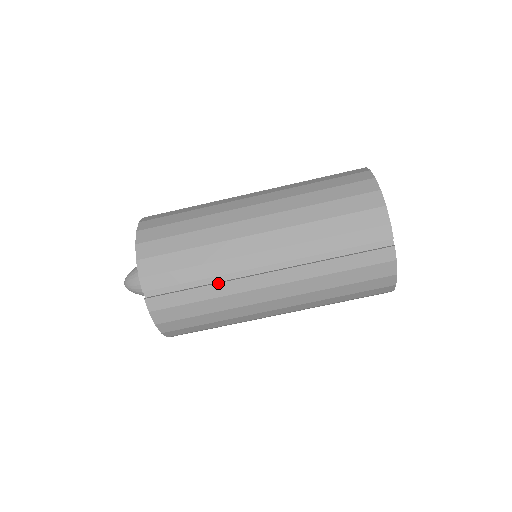
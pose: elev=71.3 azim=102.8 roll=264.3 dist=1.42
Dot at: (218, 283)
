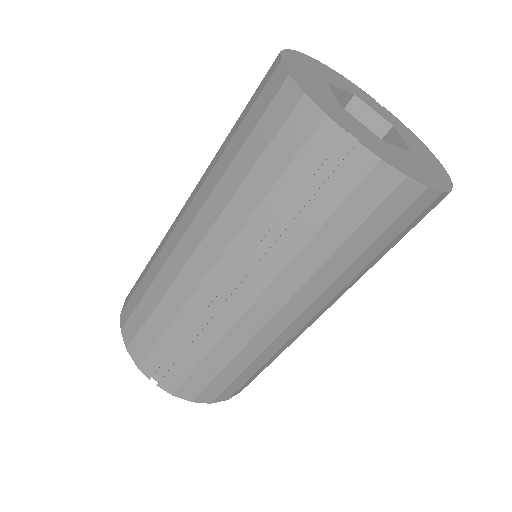
Dot at: (200, 333)
